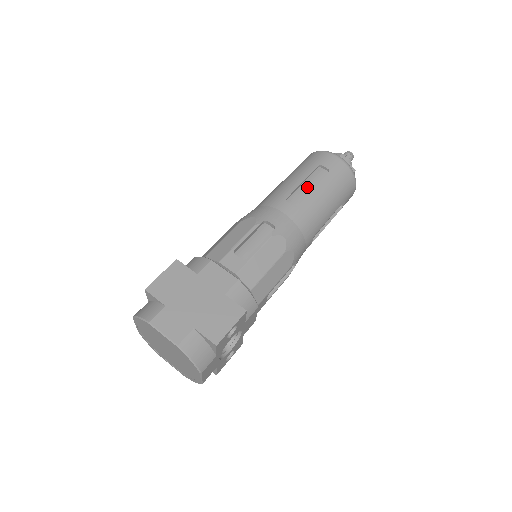
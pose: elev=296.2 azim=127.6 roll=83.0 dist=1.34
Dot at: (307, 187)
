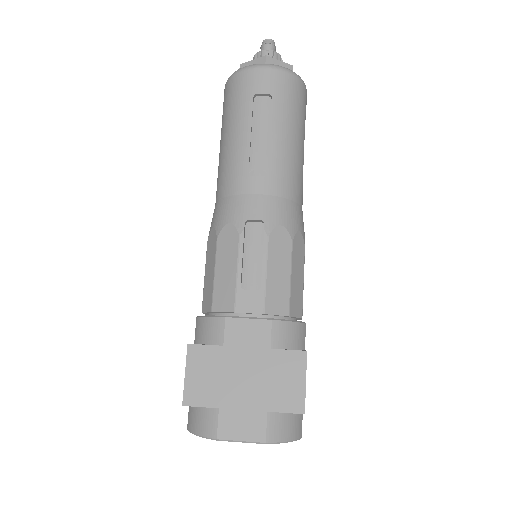
Dot at: (260, 137)
